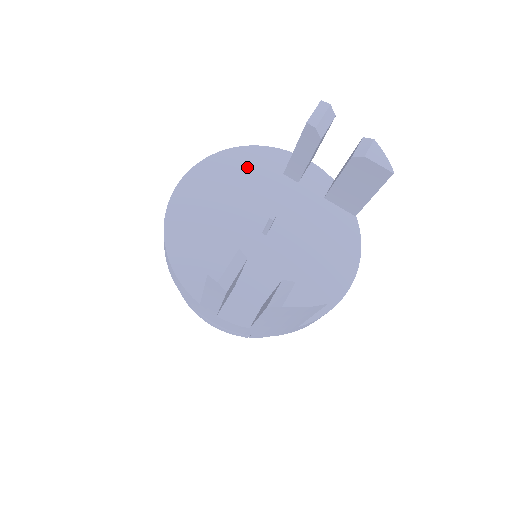
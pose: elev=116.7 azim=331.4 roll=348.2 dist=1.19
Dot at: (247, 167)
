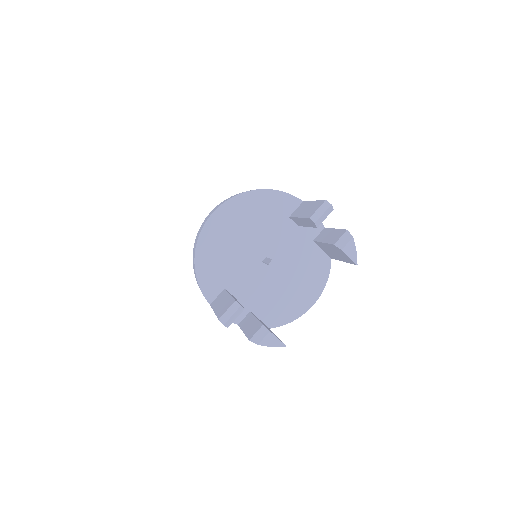
Dot at: (264, 208)
